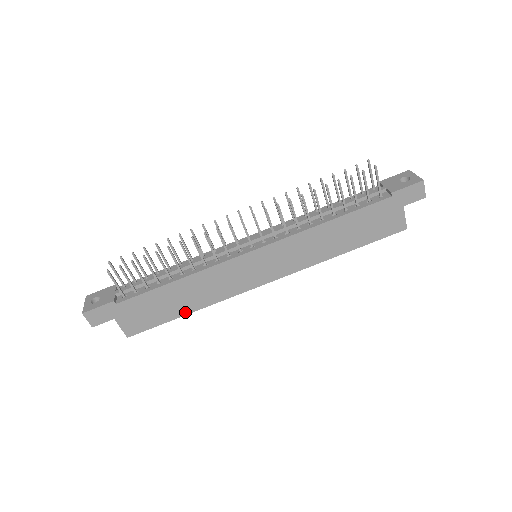
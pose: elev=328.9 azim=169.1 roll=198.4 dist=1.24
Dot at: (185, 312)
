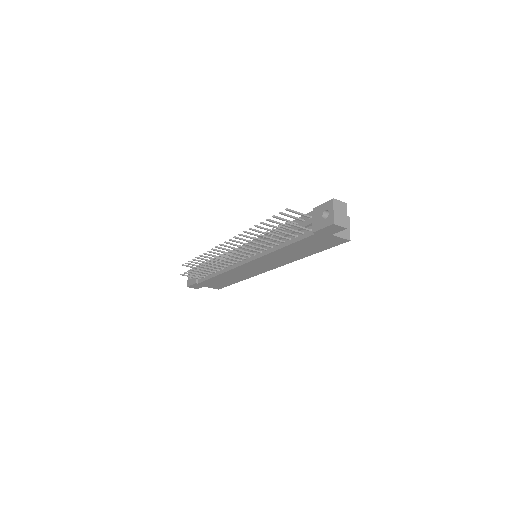
Dot at: (237, 281)
